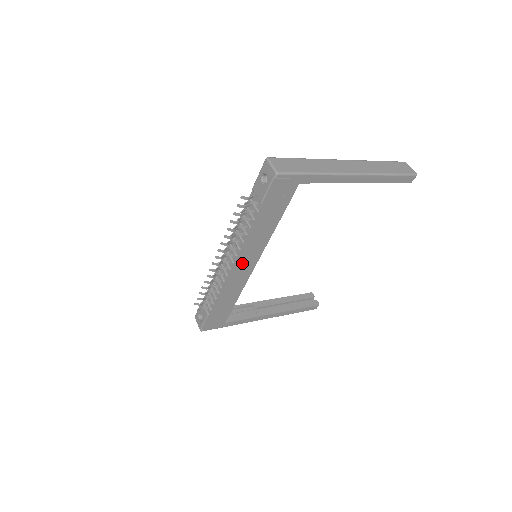
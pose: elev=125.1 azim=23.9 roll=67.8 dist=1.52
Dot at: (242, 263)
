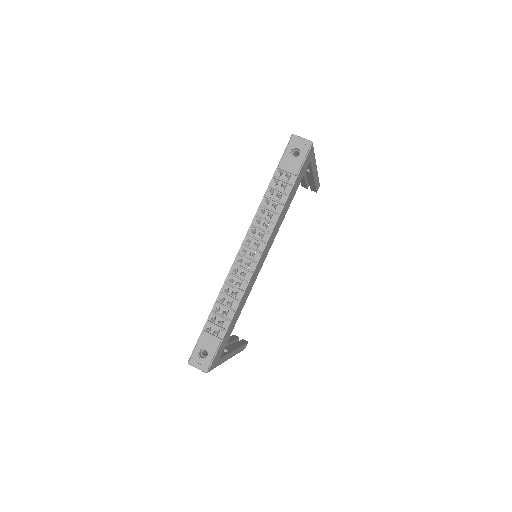
Dot at: (263, 254)
